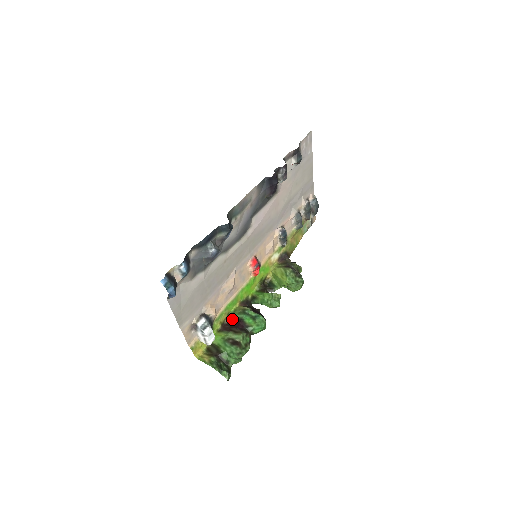
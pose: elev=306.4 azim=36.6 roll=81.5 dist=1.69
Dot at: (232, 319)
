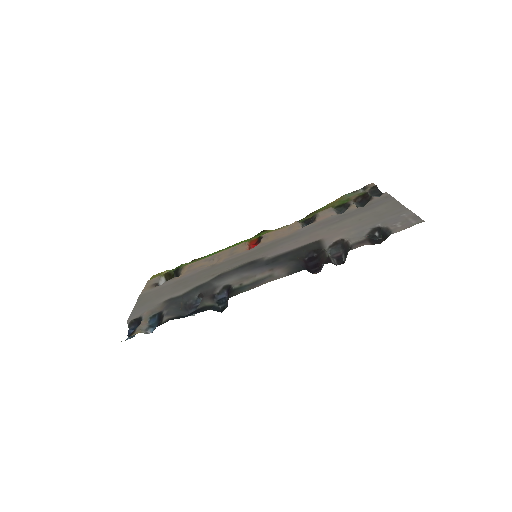
Dot at: occluded
